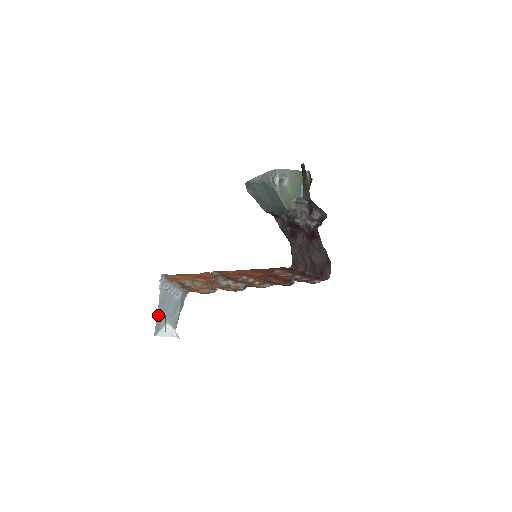
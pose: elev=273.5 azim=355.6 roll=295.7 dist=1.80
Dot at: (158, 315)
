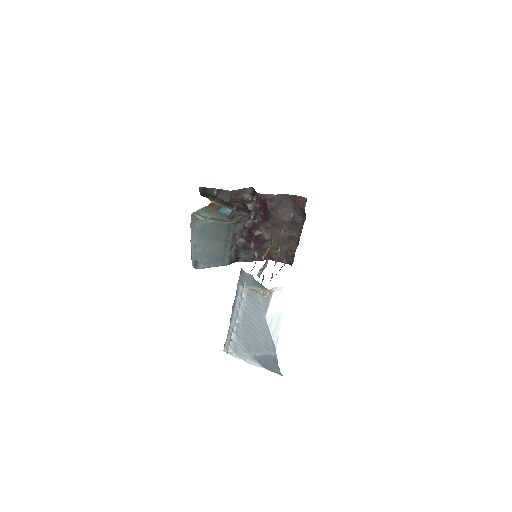
Dot at: (257, 347)
